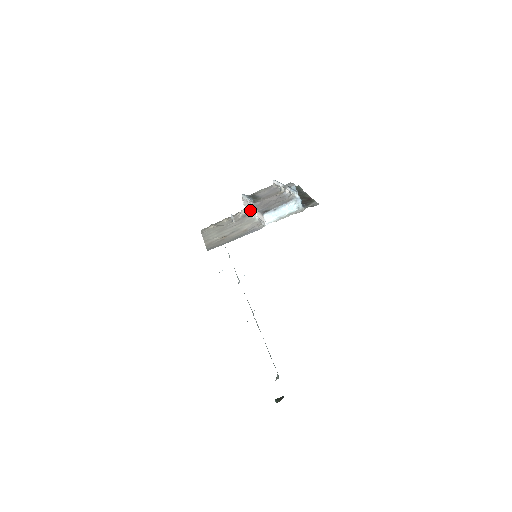
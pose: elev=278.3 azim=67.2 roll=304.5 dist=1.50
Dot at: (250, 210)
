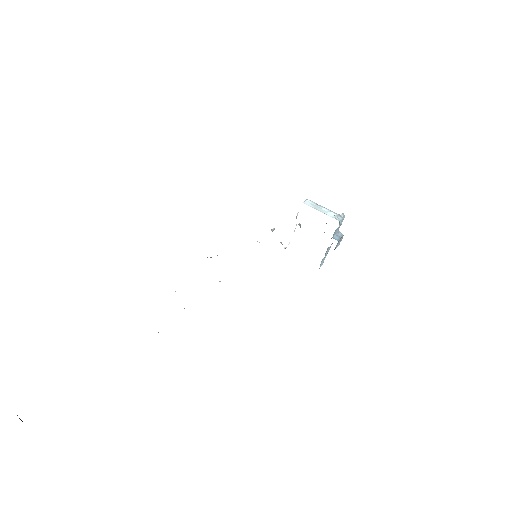
Dot at: occluded
